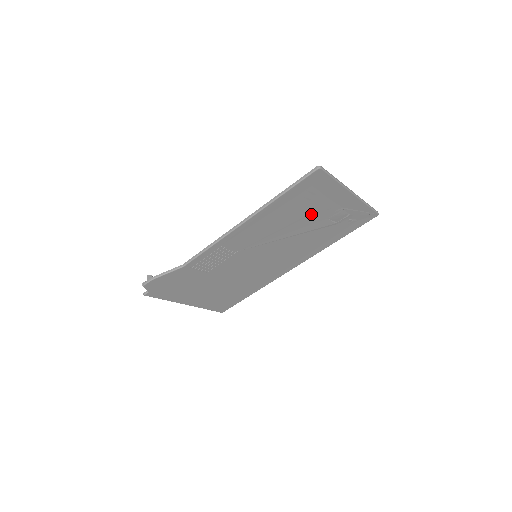
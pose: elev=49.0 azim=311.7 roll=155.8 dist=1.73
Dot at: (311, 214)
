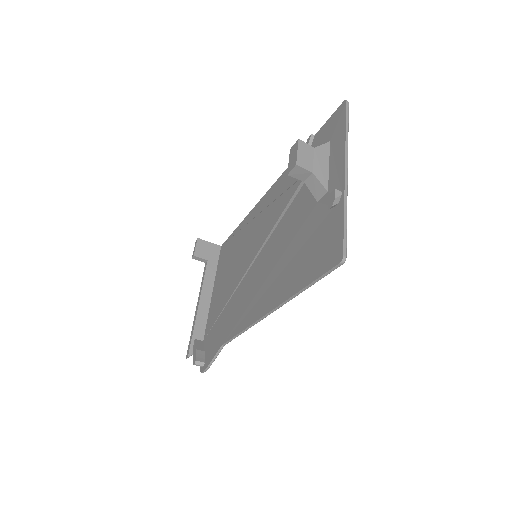
Dot at: occluded
